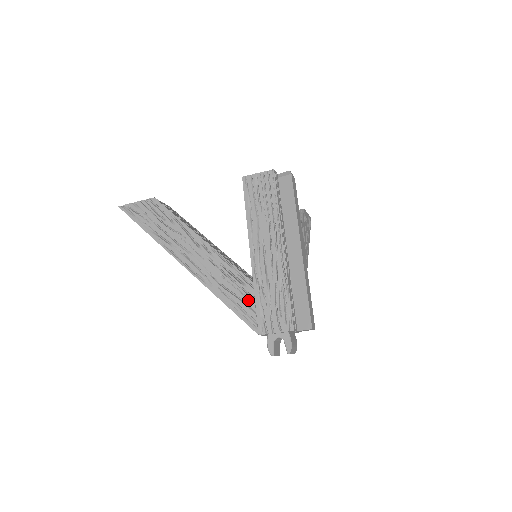
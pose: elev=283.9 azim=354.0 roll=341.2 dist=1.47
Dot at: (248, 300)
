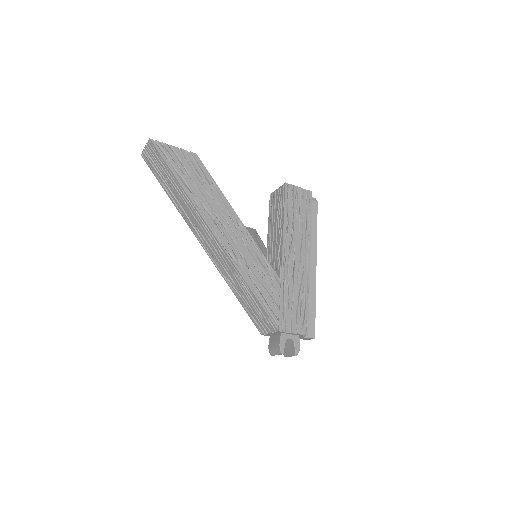
Dot at: (274, 295)
